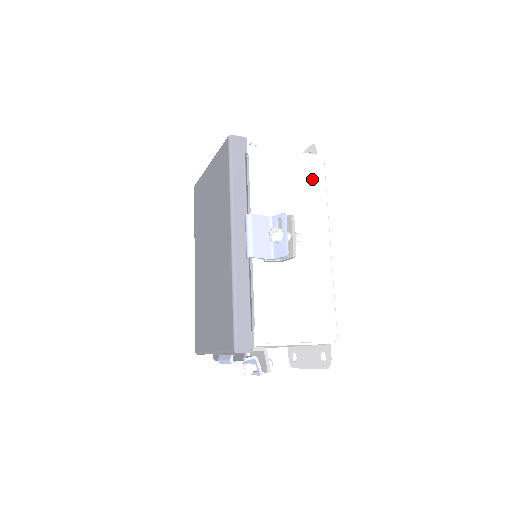
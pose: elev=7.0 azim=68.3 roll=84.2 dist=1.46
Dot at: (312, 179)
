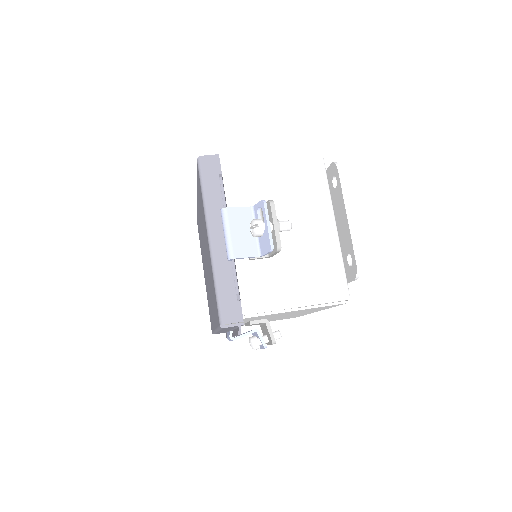
Dot at: occluded
